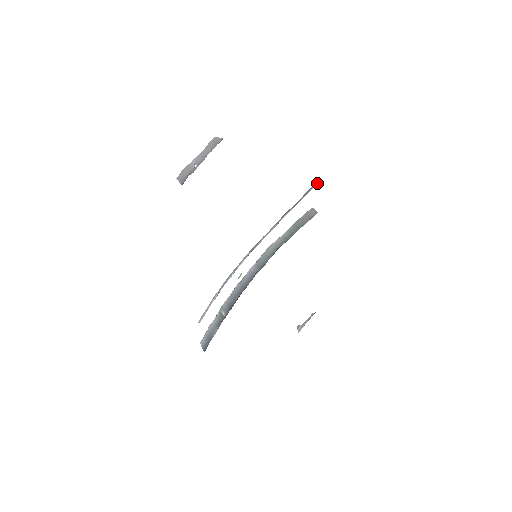
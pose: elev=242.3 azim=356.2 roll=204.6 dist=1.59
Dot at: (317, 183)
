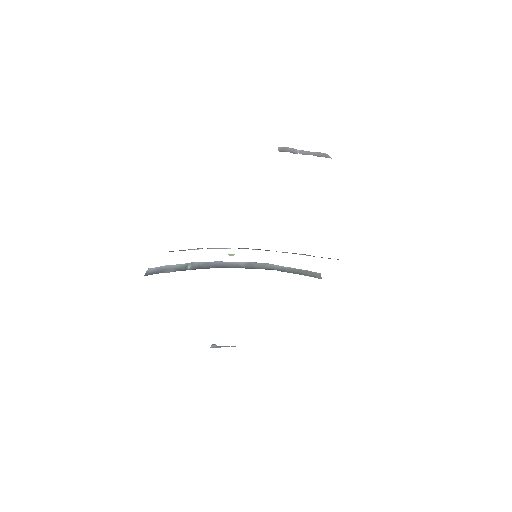
Dot at: occluded
